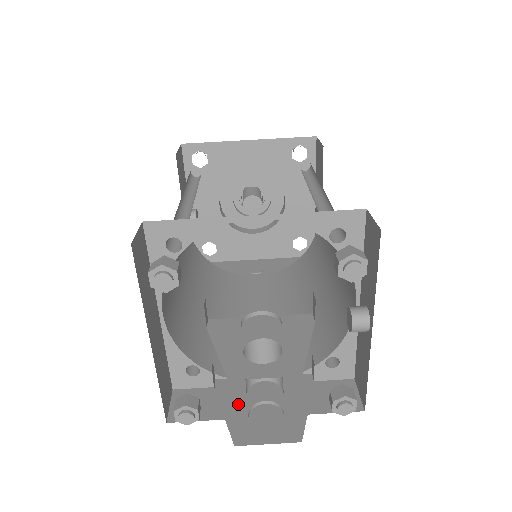
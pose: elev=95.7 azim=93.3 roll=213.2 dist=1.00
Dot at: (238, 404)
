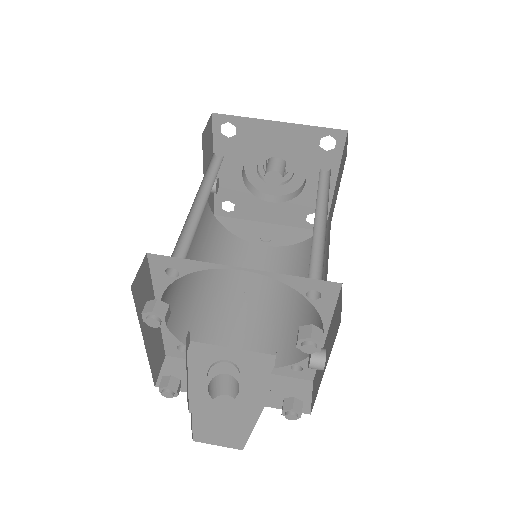
Dot at: occluded
